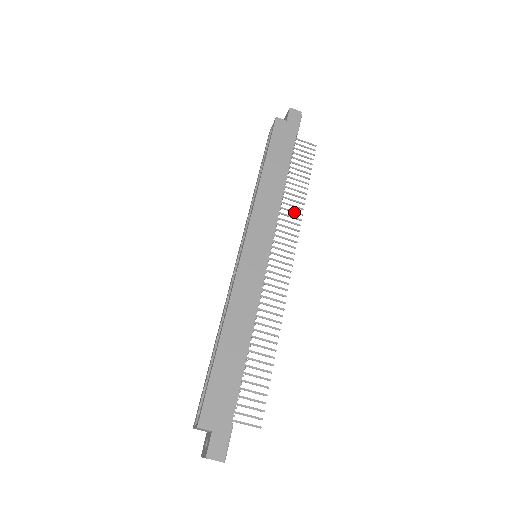
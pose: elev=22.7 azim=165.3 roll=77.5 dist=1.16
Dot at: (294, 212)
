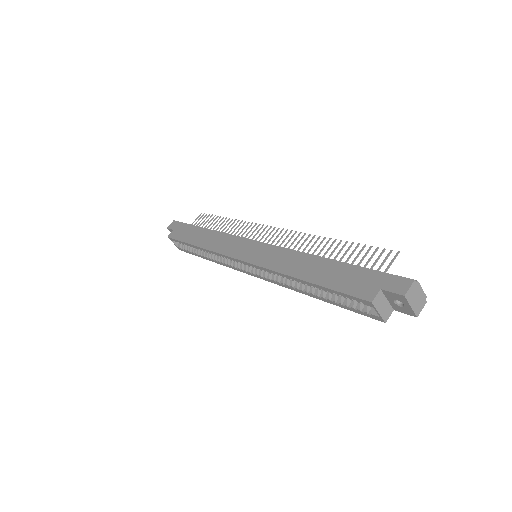
Dot at: (237, 227)
